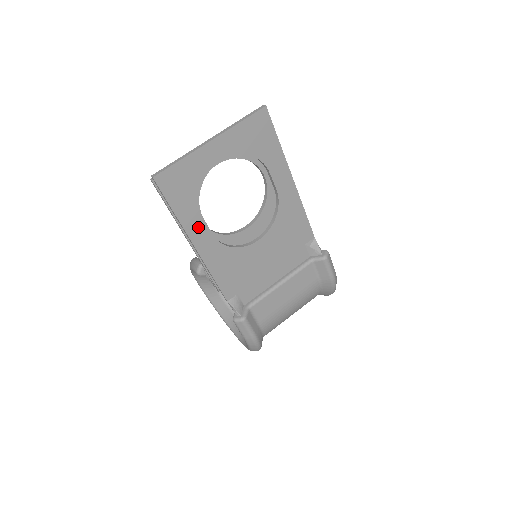
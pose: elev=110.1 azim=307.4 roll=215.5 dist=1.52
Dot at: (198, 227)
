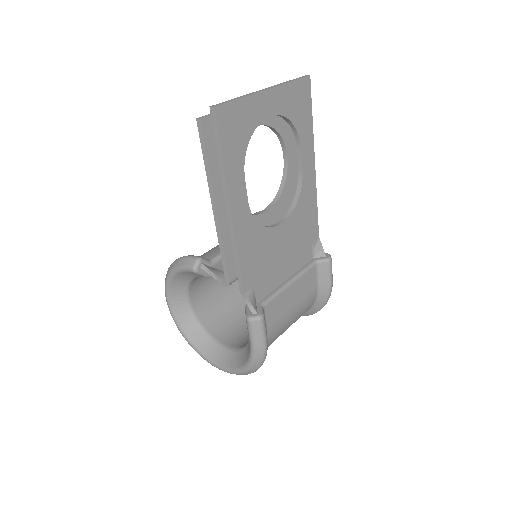
Dot at: (238, 187)
